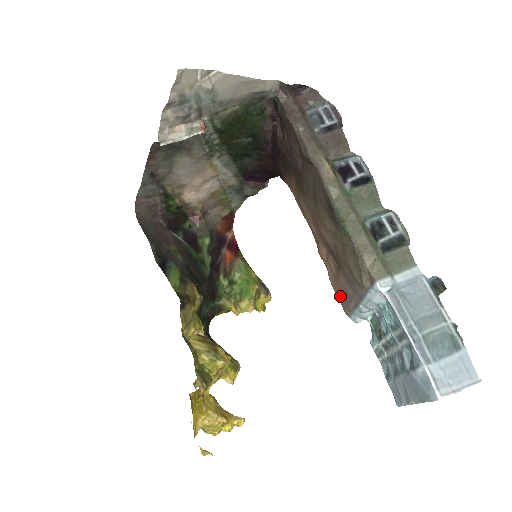
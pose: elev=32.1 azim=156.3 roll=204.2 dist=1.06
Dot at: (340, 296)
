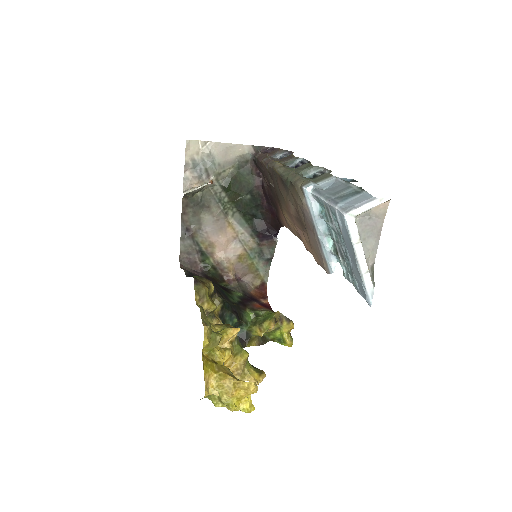
Dot at: (318, 258)
